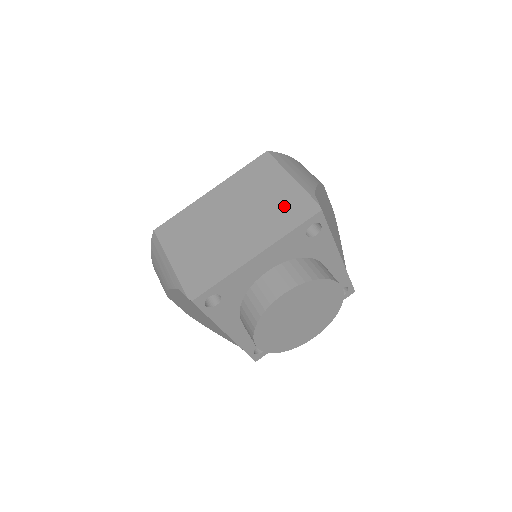
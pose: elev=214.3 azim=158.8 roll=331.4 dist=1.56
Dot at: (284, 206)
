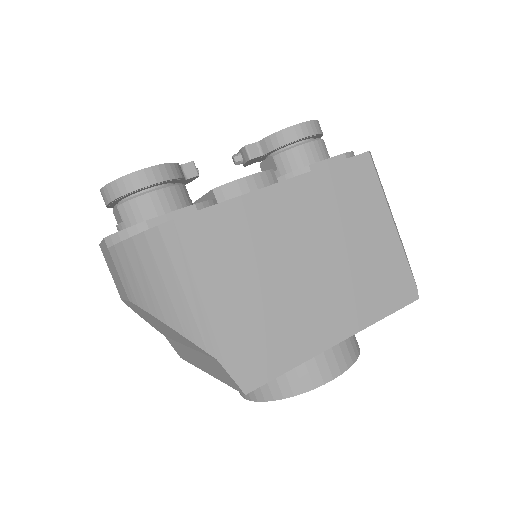
Dot at: (381, 271)
